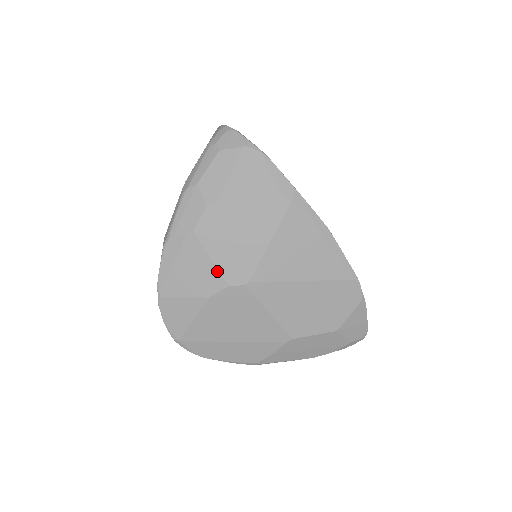
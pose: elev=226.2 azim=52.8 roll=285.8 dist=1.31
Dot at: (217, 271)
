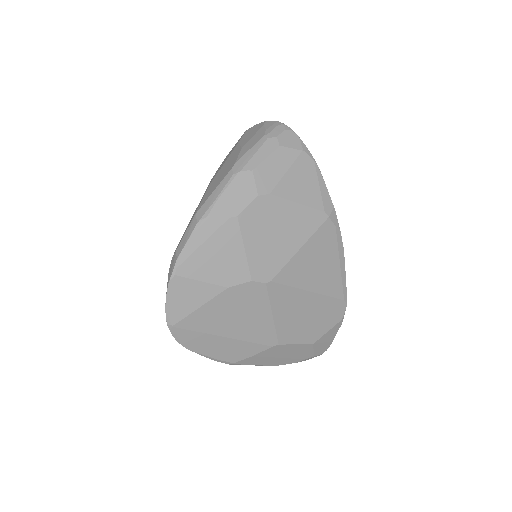
Dot at: (246, 263)
